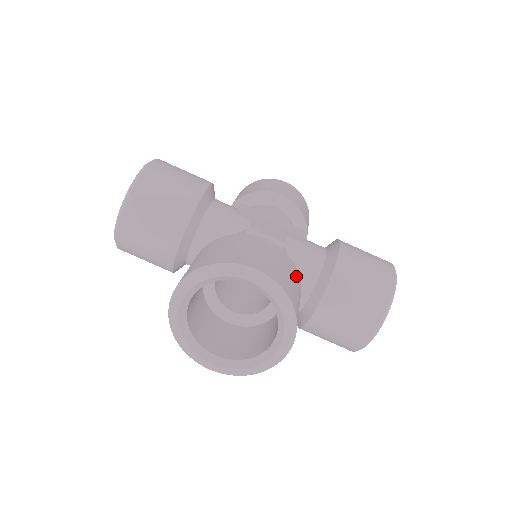
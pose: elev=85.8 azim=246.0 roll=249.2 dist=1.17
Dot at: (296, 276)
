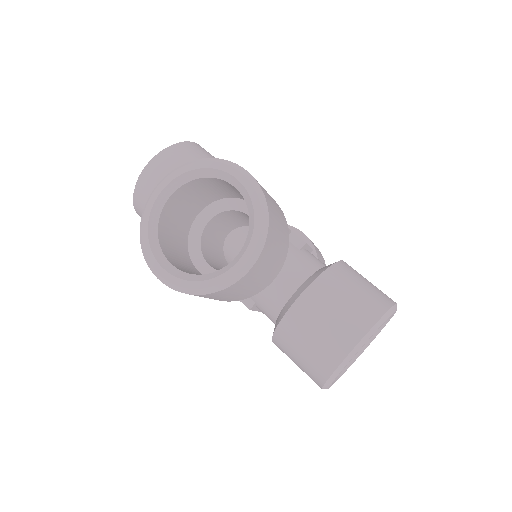
Dot at: (285, 230)
